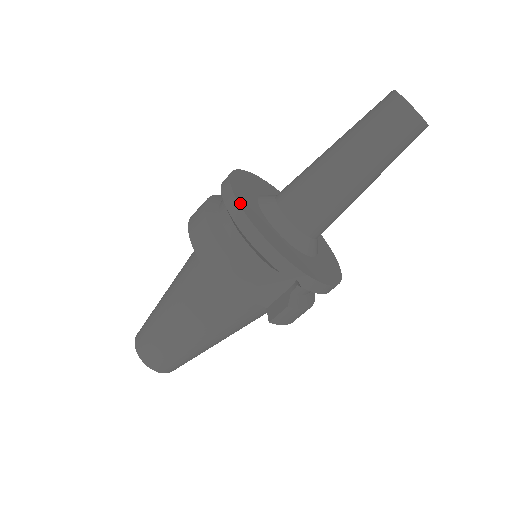
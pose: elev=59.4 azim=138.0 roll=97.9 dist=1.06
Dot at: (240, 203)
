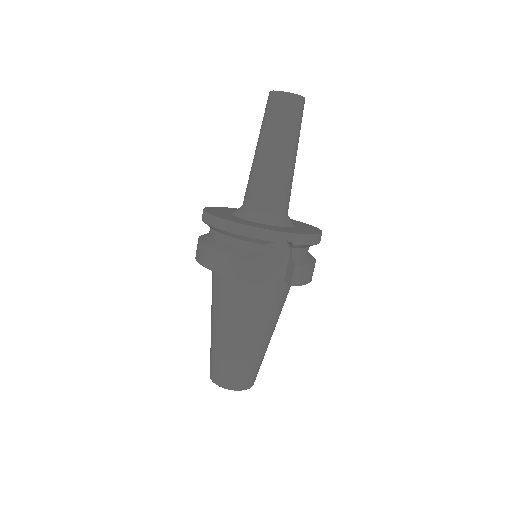
Dot at: (219, 217)
